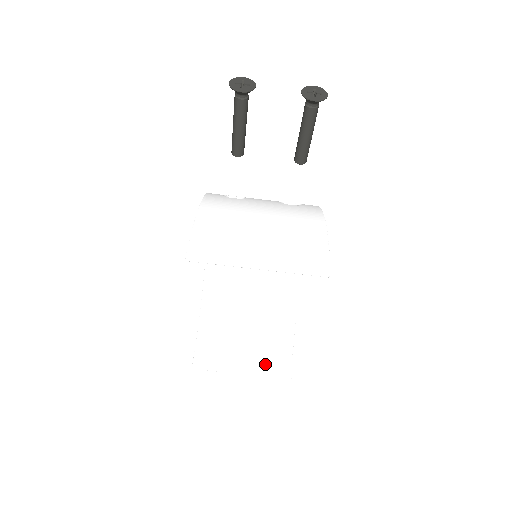
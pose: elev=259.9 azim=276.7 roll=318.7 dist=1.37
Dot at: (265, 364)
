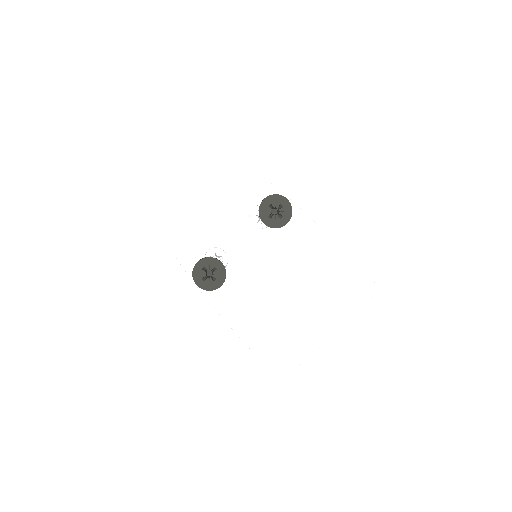
Dot at: occluded
